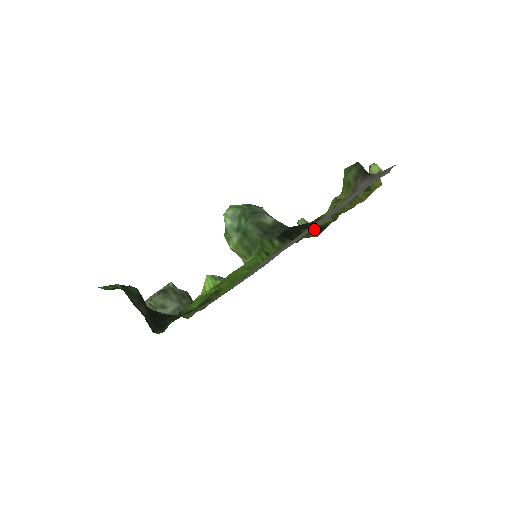
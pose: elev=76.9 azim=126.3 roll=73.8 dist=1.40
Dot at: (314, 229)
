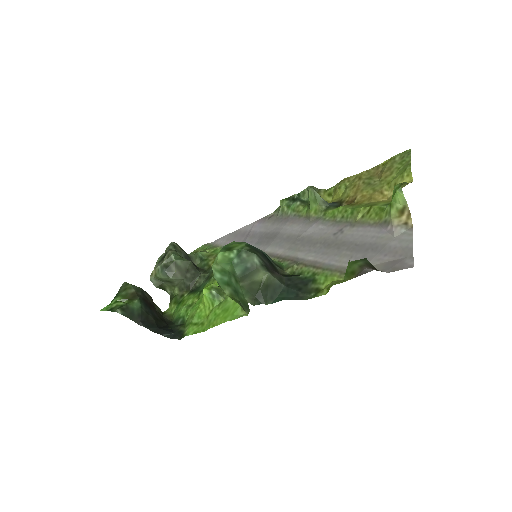
Dot at: (326, 201)
